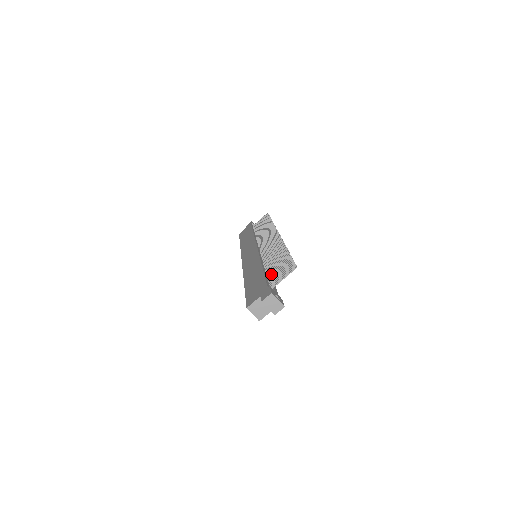
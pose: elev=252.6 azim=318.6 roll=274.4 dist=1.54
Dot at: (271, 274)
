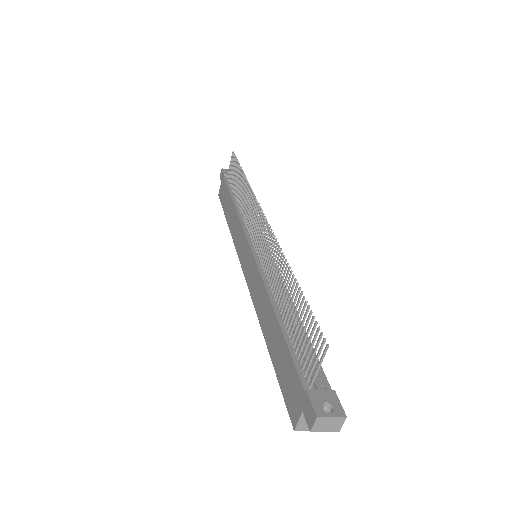
Dot at: (295, 340)
